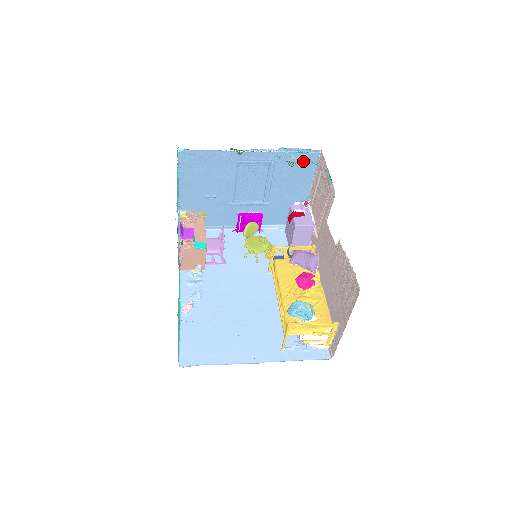
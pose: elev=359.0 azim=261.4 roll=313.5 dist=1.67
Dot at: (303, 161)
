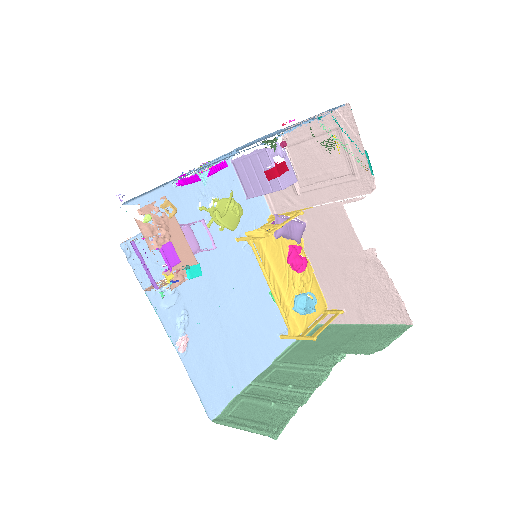
Dot at: occluded
